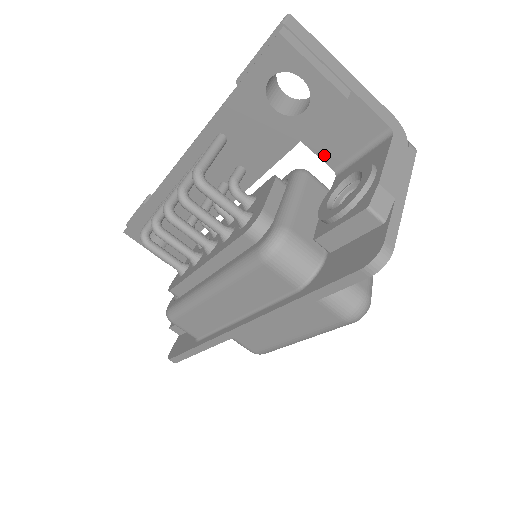
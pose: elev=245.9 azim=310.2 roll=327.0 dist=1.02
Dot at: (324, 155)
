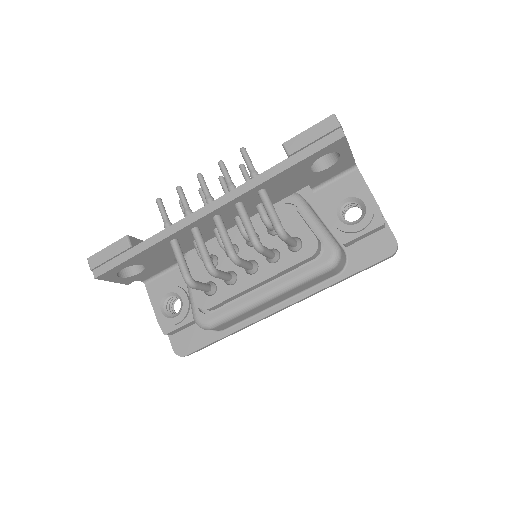
Dot at: (312, 183)
